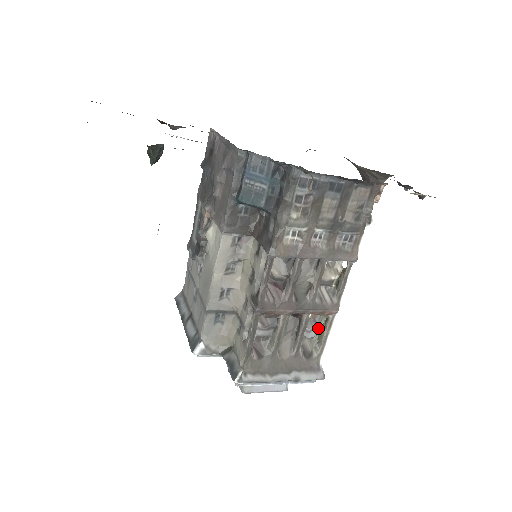
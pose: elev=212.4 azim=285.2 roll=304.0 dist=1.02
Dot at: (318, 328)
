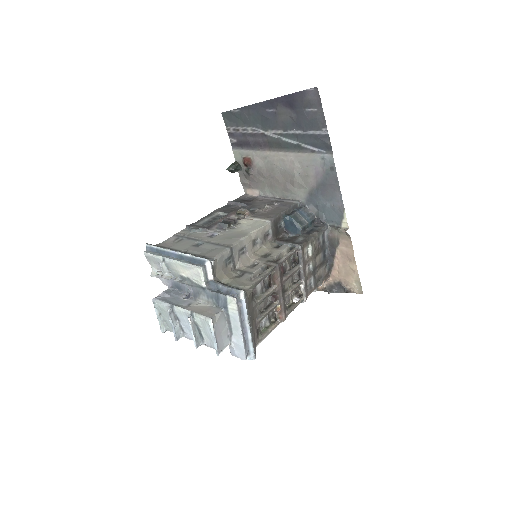
Dot at: (268, 323)
